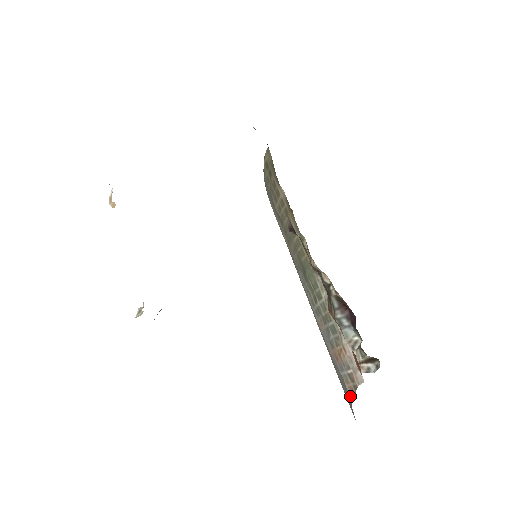
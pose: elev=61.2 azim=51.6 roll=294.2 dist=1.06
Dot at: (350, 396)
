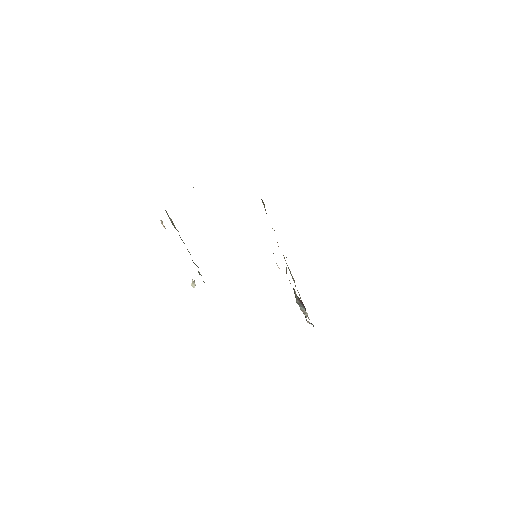
Dot at: occluded
